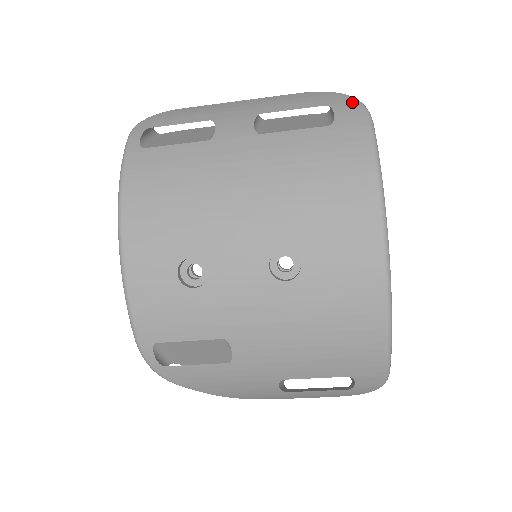
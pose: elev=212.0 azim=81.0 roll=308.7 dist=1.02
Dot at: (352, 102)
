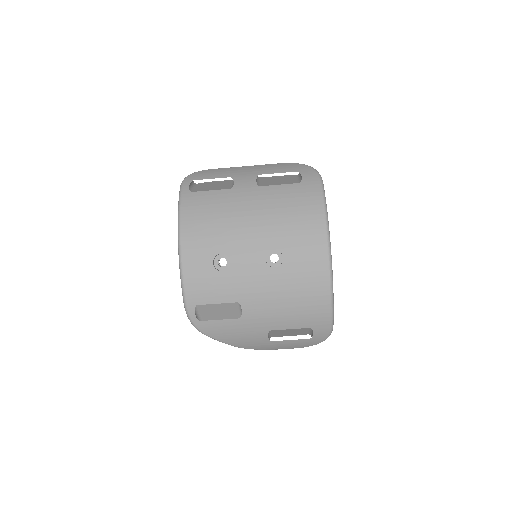
Dot at: (312, 170)
